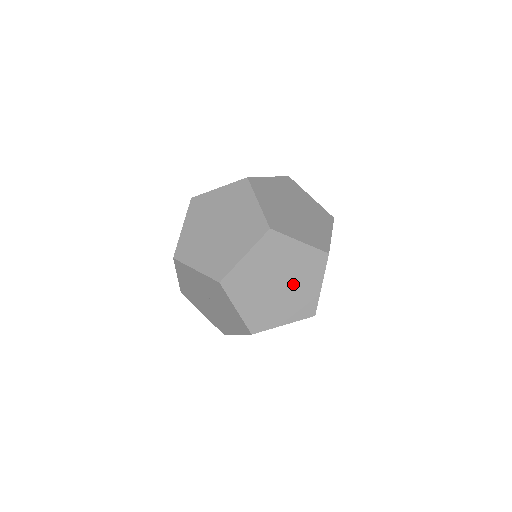
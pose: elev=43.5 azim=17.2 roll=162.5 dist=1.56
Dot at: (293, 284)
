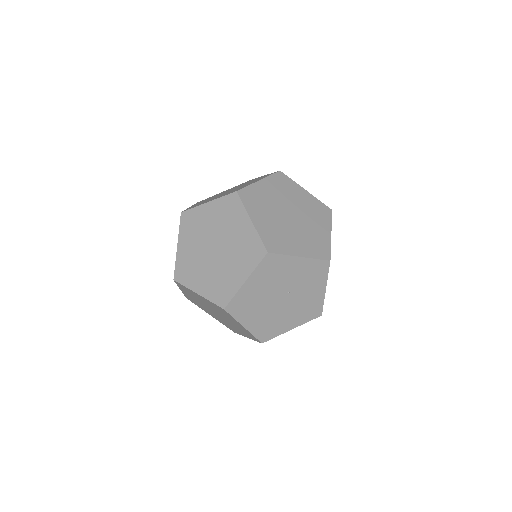
Dot at: occluded
